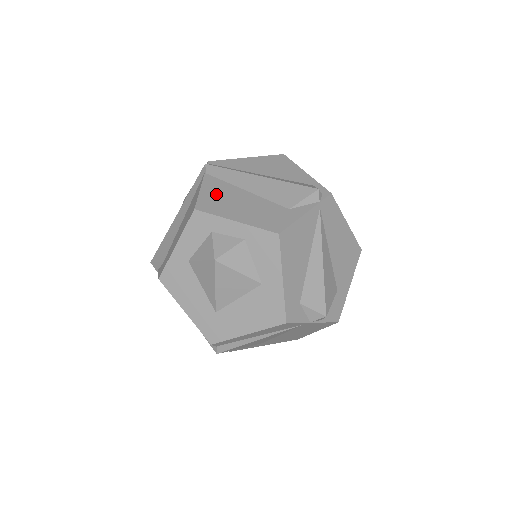
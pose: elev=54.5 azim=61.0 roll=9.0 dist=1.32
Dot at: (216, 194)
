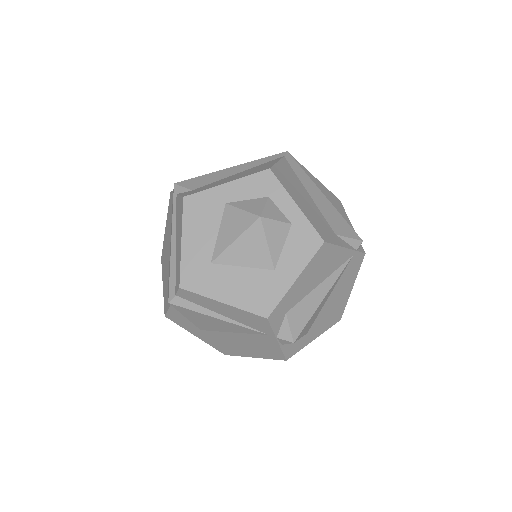
Dot at: (288, 175)
